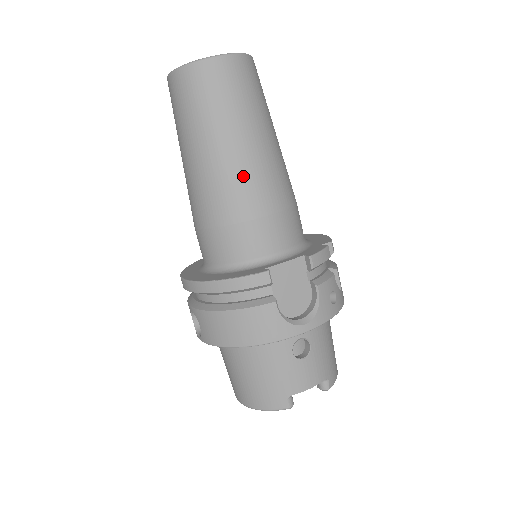
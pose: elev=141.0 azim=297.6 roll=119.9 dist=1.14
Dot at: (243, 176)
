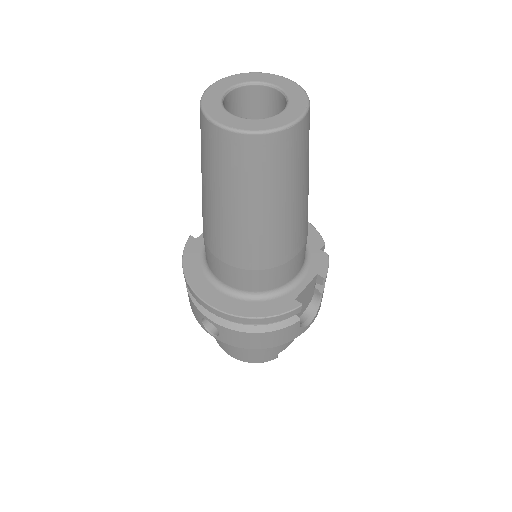
Dot at: (289, 231)
